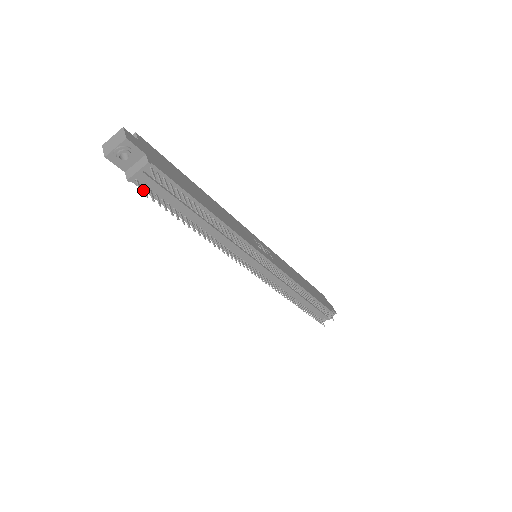
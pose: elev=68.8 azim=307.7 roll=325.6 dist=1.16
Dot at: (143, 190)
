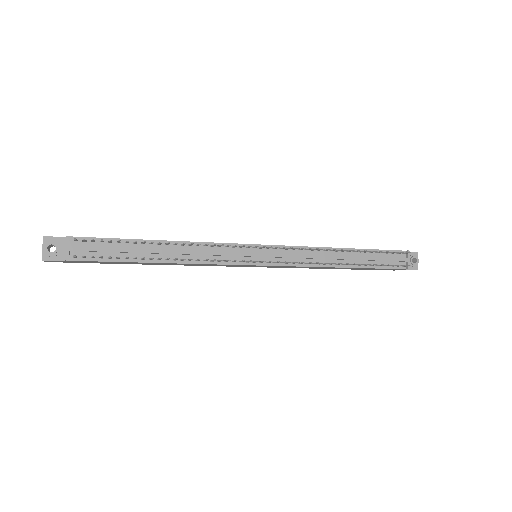
Dot at: (87, 261)
